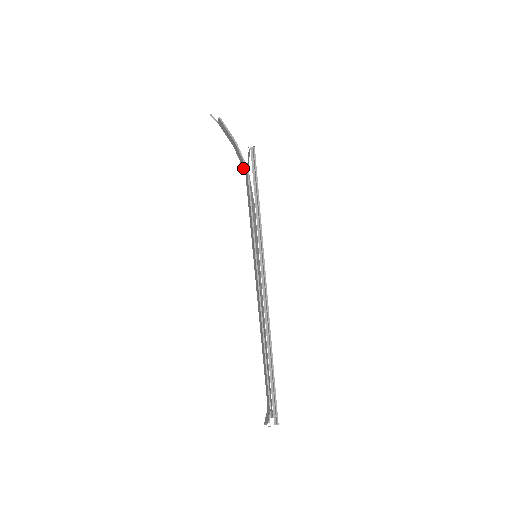
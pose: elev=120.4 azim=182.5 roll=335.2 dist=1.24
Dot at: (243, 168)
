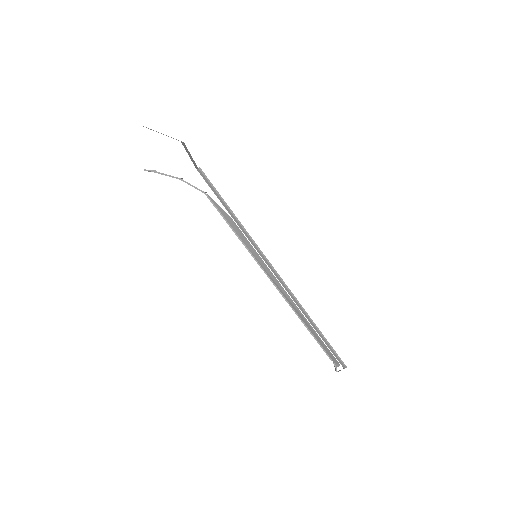
Dot at: occluded
